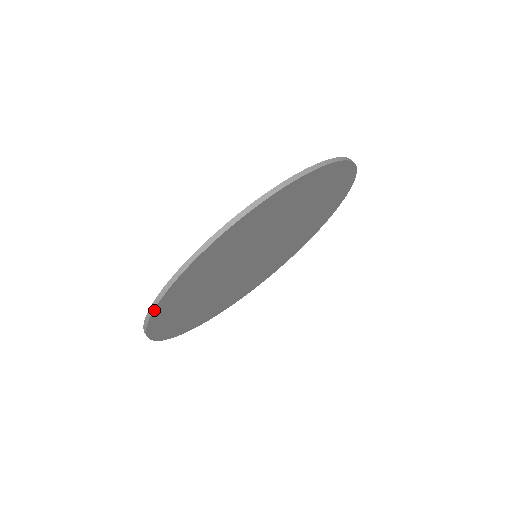
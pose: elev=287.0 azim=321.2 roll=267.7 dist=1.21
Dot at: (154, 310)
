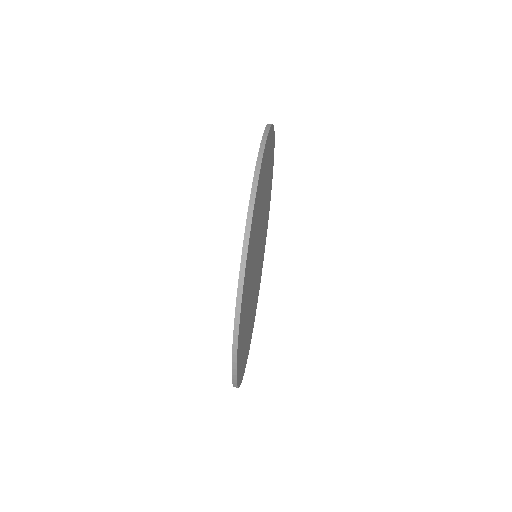
Dot at: (236, 373)
